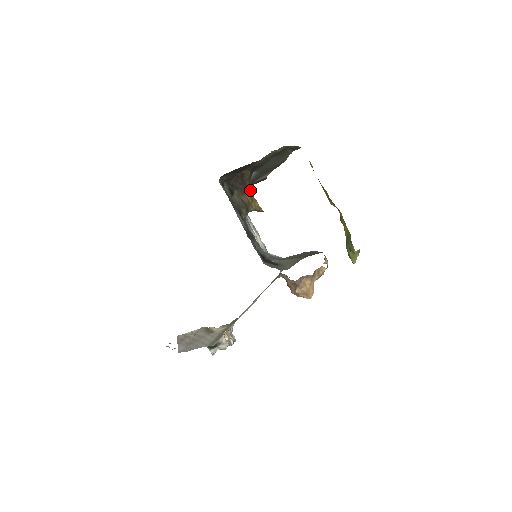
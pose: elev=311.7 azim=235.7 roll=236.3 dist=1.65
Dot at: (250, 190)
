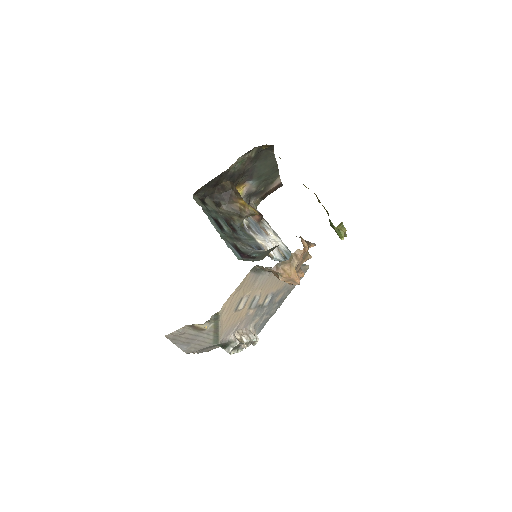
Dot at: (238, 198)
